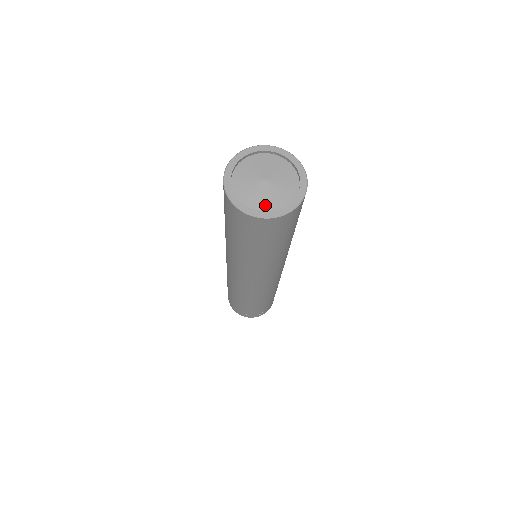
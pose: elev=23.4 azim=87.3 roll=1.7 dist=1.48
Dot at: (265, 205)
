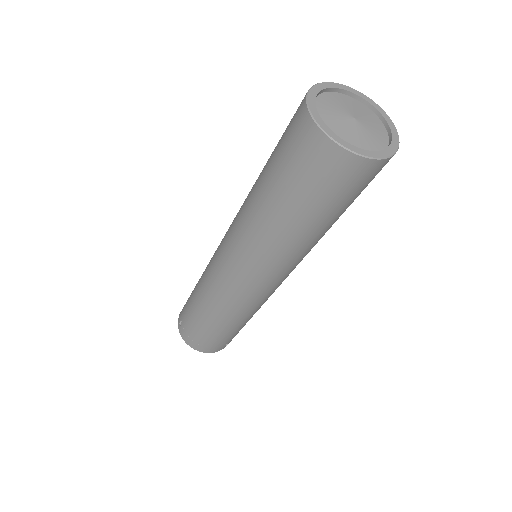
Dot at: (368, 146)
